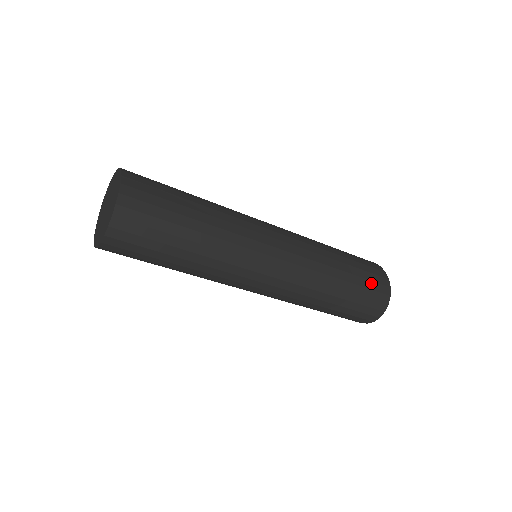
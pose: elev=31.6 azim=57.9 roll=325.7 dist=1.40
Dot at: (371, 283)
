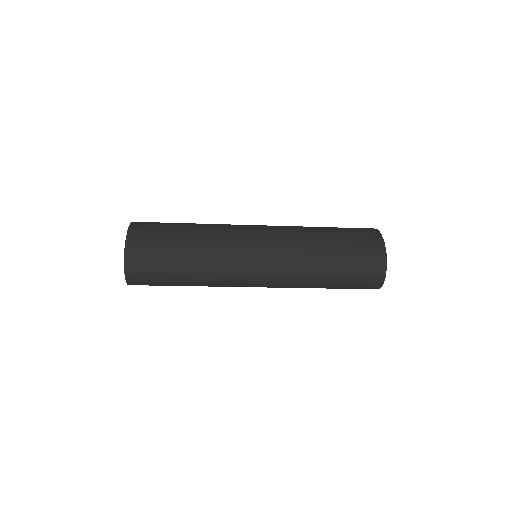
Dot at: (362, 263)
